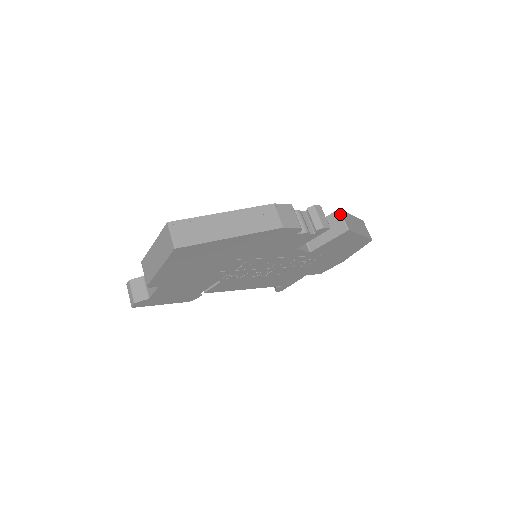
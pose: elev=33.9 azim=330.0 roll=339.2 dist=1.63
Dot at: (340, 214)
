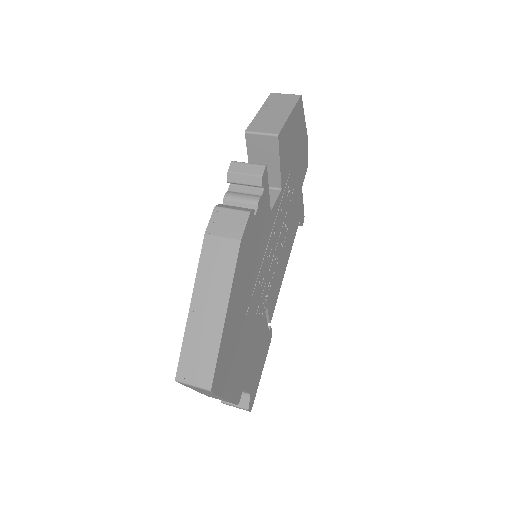
Dot at: (252, 134)
